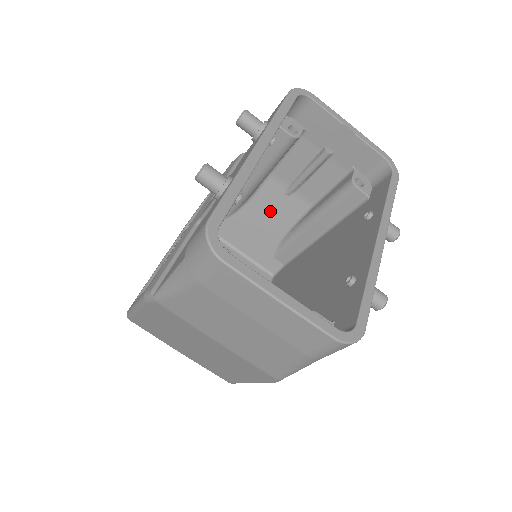
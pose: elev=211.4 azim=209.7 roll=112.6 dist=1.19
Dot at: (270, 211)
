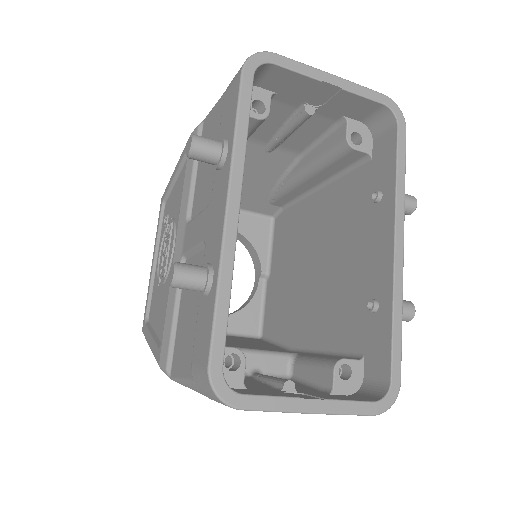
Dot at: (253, 169)
